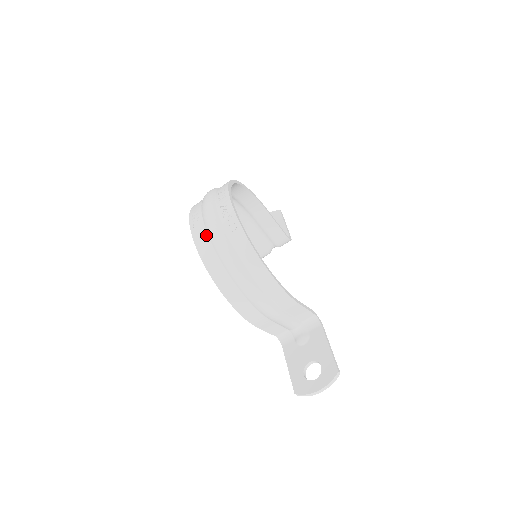
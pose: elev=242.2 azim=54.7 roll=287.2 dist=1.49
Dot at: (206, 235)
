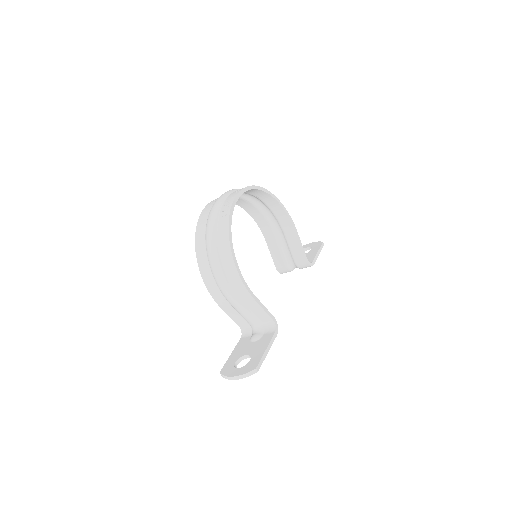
Dot at: (208, 214)
